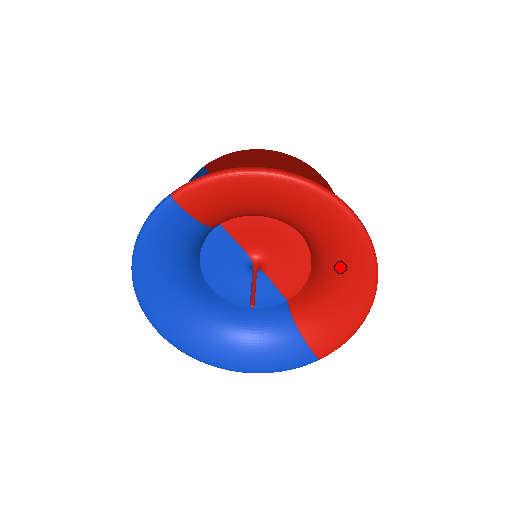
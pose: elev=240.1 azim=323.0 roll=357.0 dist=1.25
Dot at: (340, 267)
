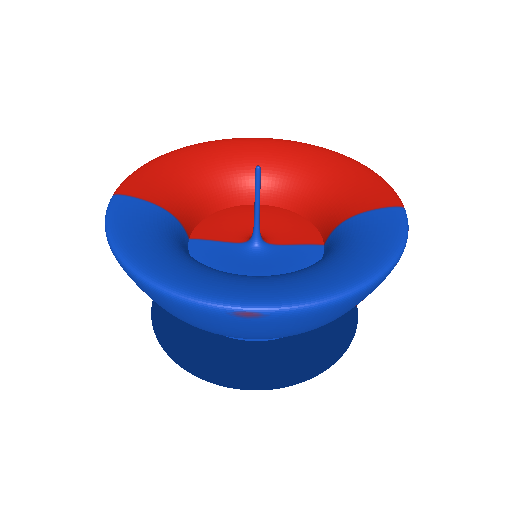
Dot at: (295, 164)
